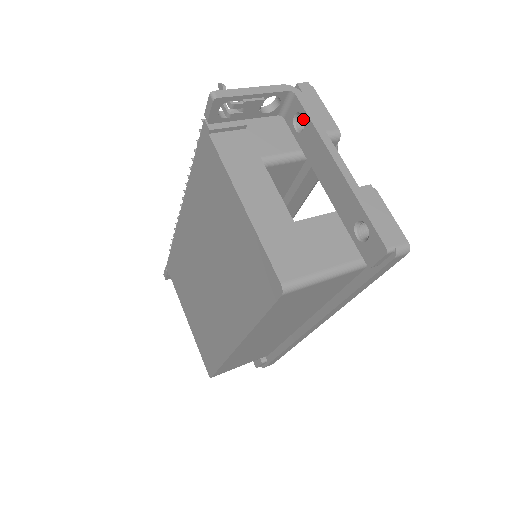
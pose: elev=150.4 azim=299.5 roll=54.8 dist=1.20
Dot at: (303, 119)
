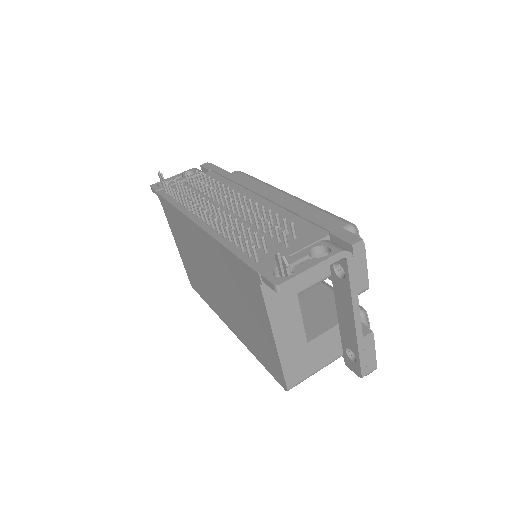
Dot at: occluded
